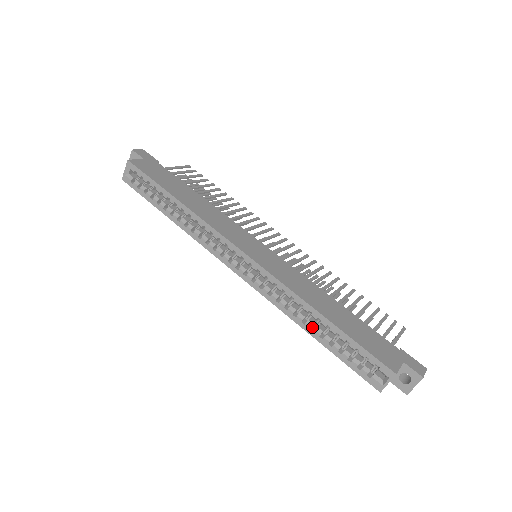
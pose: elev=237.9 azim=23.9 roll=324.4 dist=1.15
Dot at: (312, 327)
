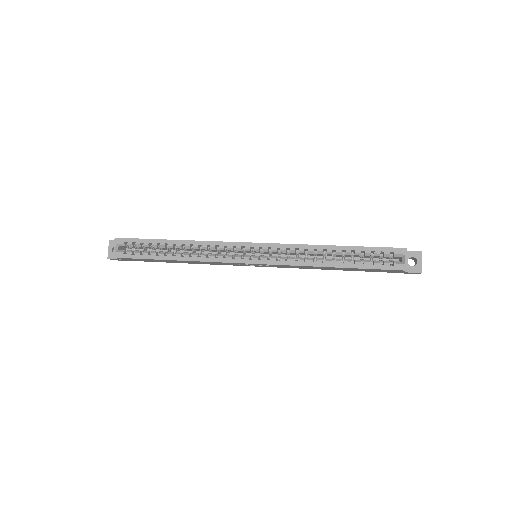
Dot at: (332, 263)
